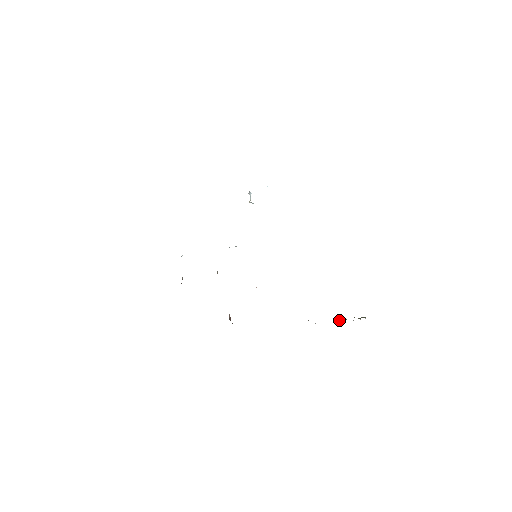
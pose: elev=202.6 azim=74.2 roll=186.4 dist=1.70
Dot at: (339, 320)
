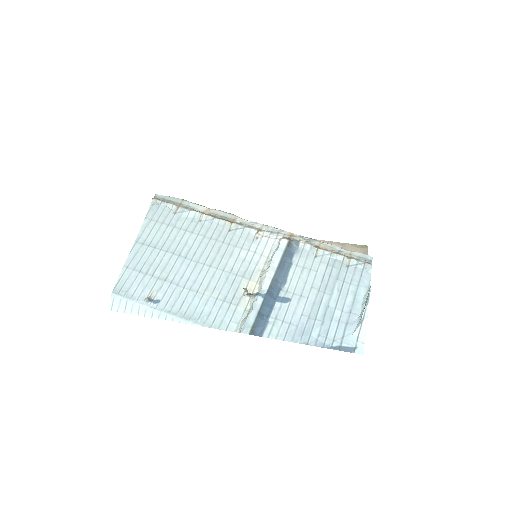
Dot at: occluded
